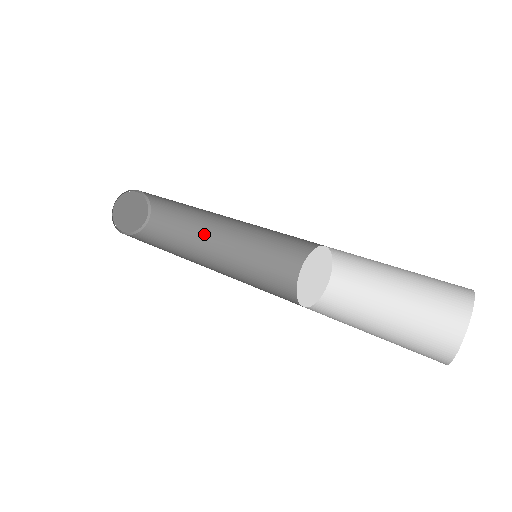
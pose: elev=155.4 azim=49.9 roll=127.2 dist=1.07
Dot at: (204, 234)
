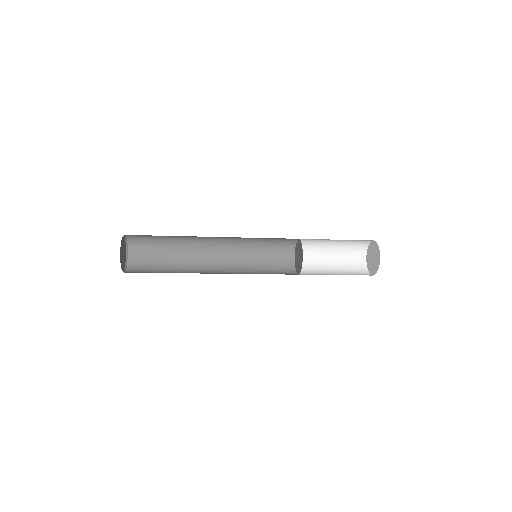
Dot at: (192, 256)
